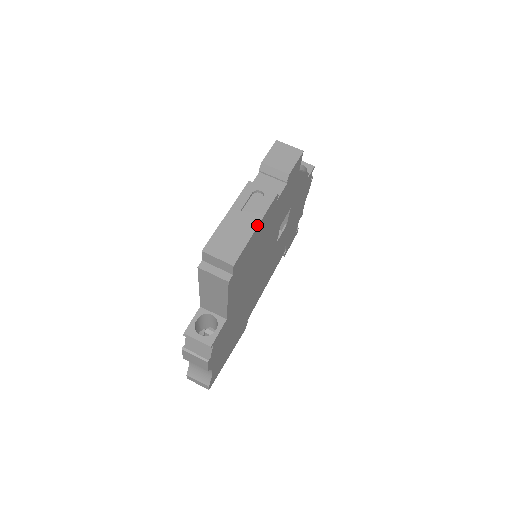
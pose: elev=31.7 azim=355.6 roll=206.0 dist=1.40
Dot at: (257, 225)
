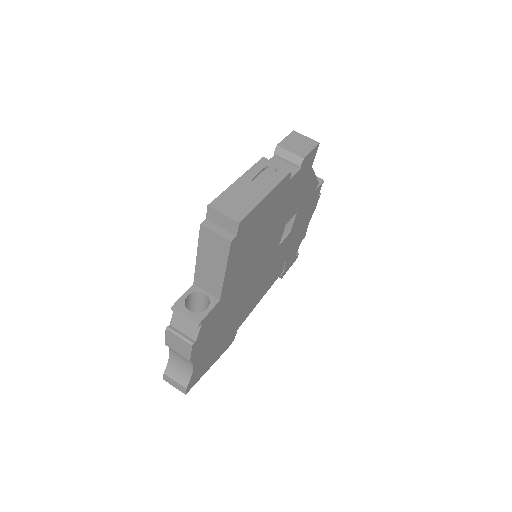
Dot at: (268, 193)
